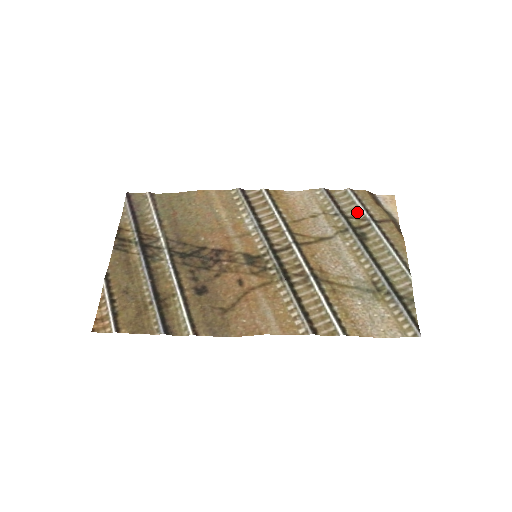
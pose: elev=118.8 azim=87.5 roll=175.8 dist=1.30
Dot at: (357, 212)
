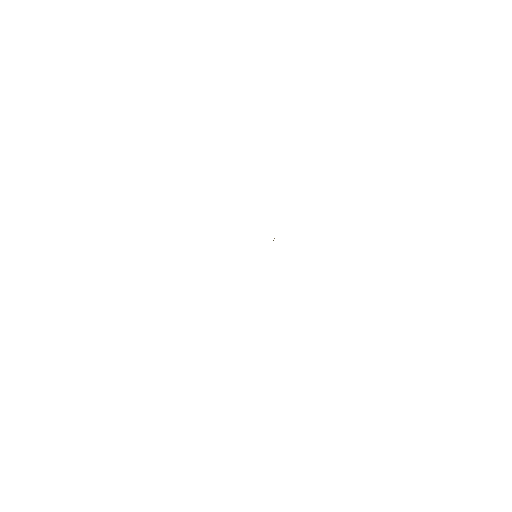
Dot at: occluded
